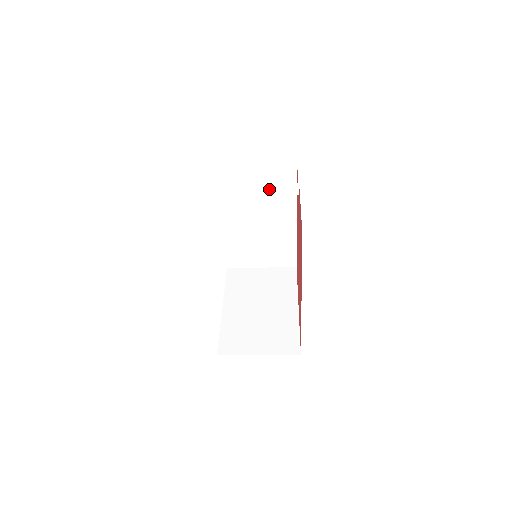
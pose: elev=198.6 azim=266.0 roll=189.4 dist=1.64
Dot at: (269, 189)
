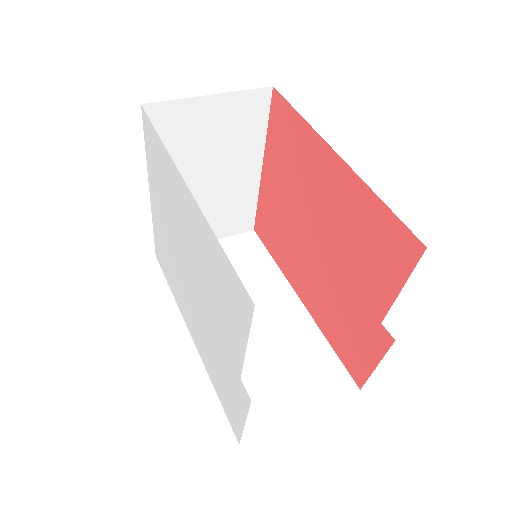
Dot at: occluded
